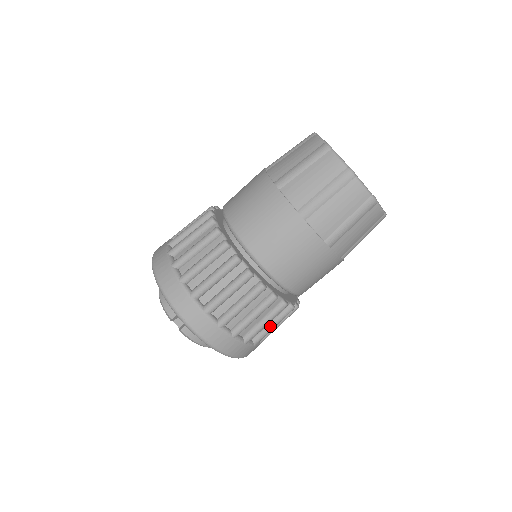
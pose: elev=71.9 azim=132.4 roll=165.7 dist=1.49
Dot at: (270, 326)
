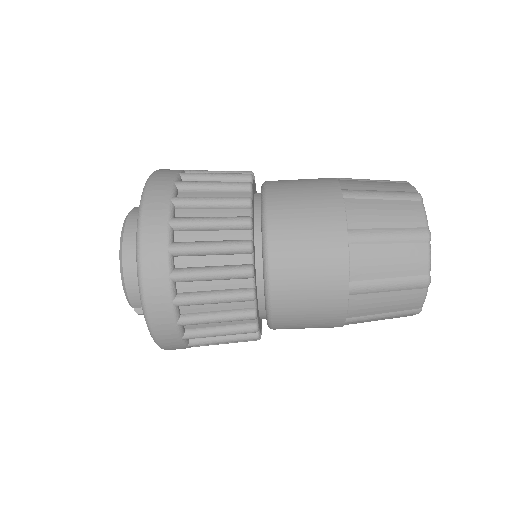
Dot at: occluded
